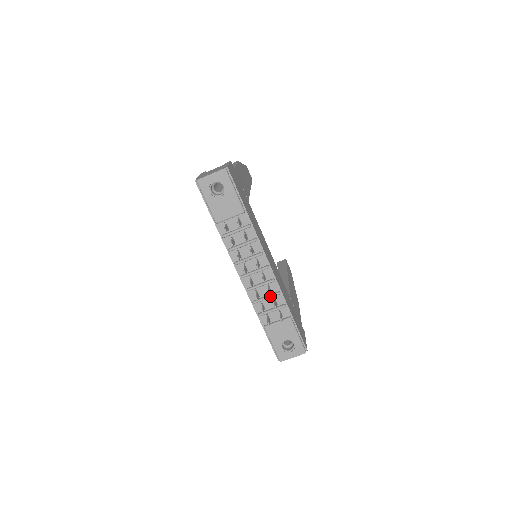
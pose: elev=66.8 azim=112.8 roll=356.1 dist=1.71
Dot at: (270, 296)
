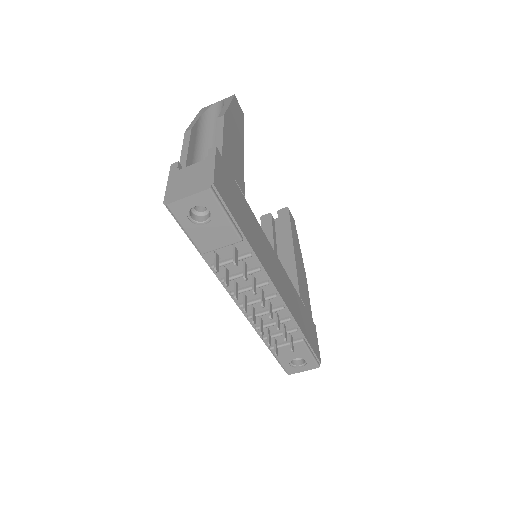
Dot at: occluded
